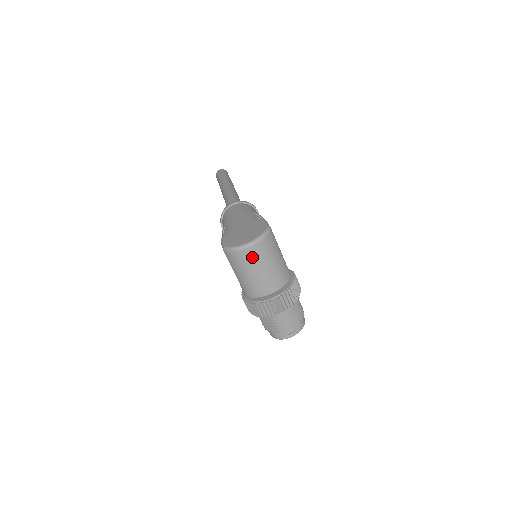
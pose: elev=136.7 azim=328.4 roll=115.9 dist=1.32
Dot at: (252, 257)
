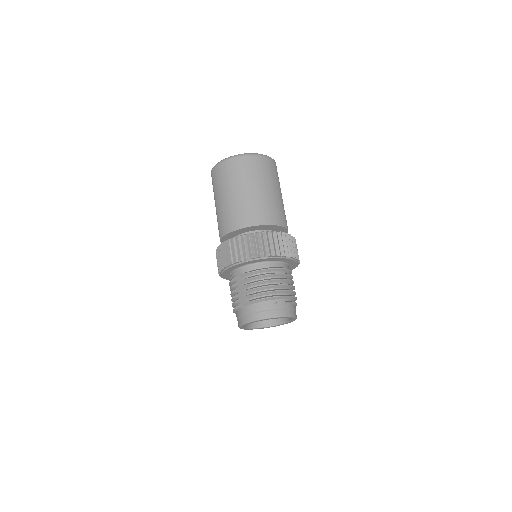
Dot at: (241, 170)
